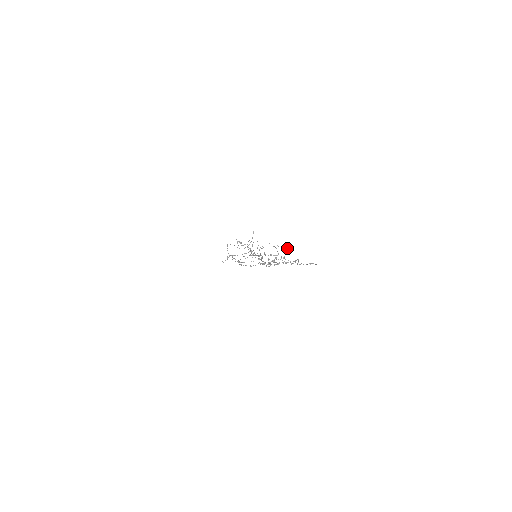
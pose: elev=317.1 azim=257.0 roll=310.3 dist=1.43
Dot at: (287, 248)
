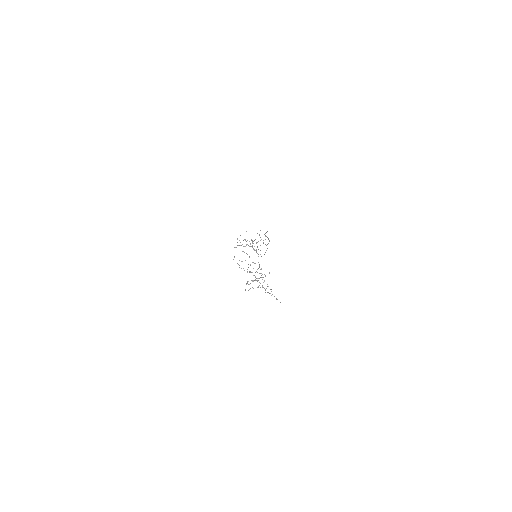
Dot at: (269, 273)
